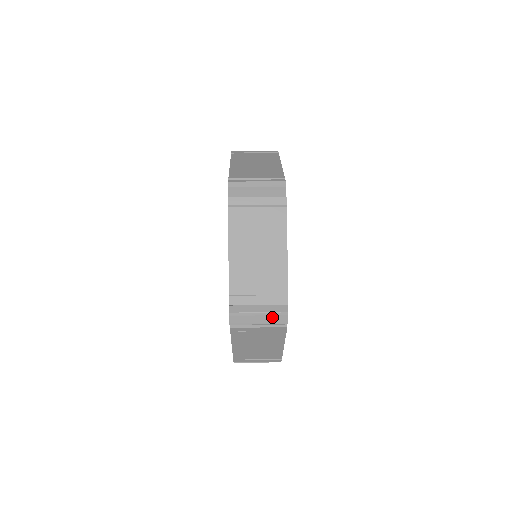
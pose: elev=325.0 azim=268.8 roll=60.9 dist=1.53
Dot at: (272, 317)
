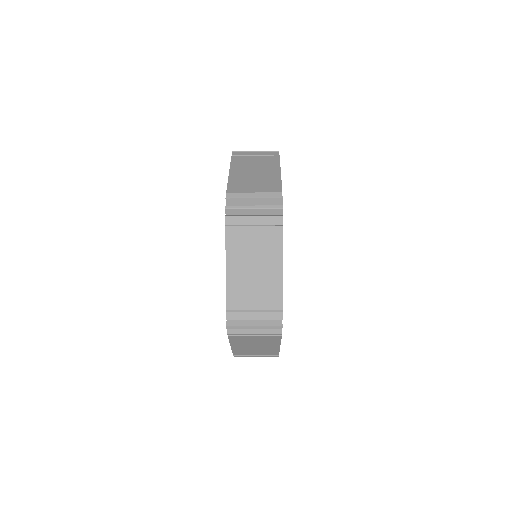
Dot at: (267, 205)
